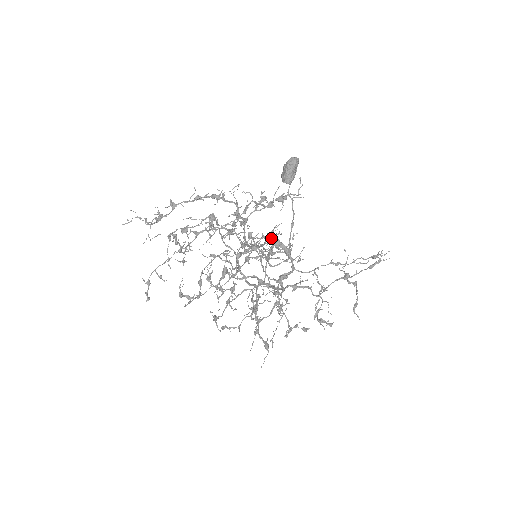
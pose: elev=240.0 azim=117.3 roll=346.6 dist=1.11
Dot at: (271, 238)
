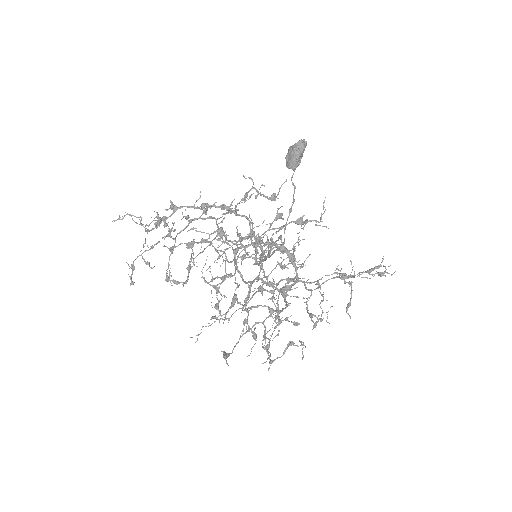
Dot at: (276, 244)
